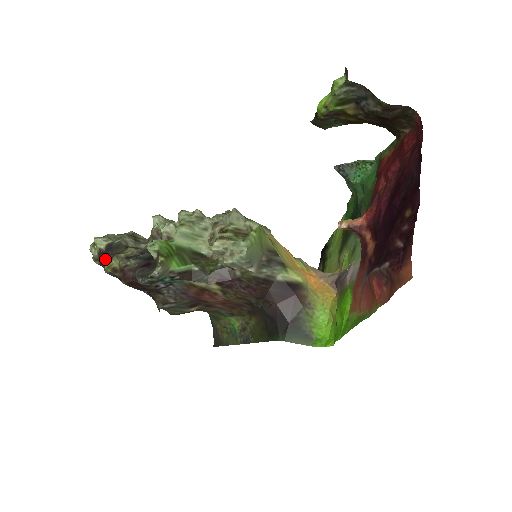
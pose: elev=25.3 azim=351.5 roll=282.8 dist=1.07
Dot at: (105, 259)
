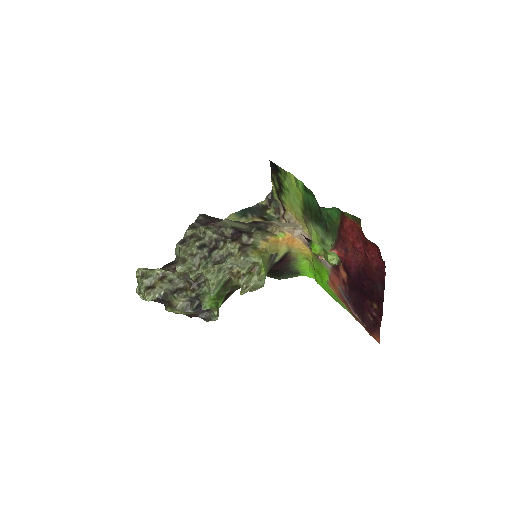
Dot at: (159, 302)
